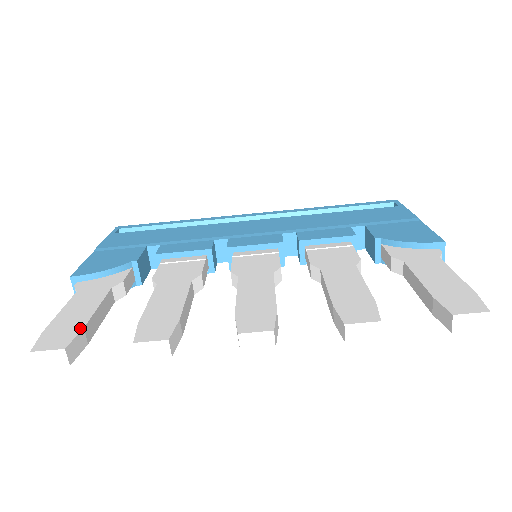
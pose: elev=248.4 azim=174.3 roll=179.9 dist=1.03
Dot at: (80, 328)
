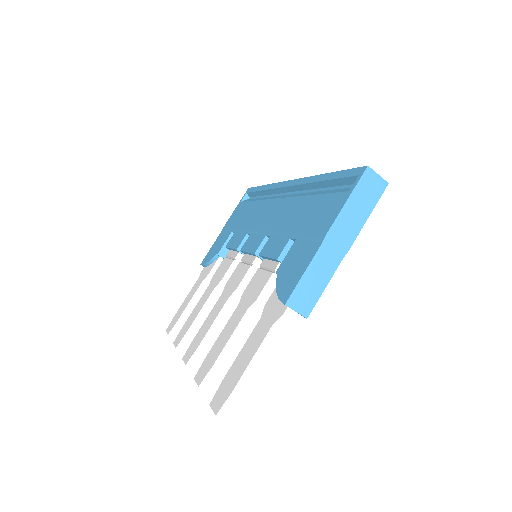
Dot at: (177, 319)
